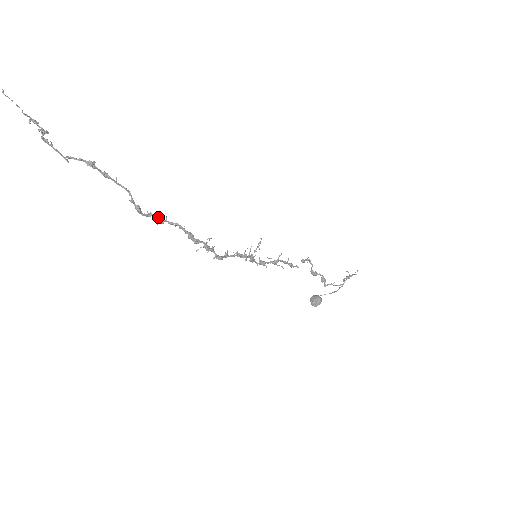
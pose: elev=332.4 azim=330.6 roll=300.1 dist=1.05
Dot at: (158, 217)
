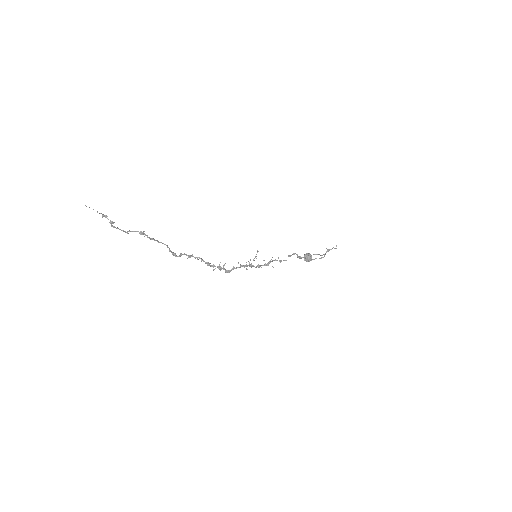
Dot at: (187, 255)
